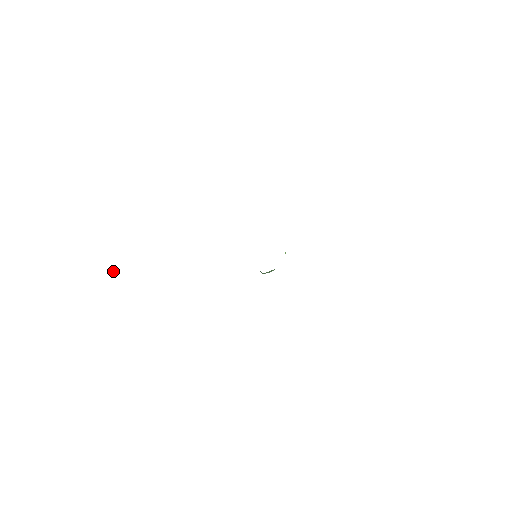
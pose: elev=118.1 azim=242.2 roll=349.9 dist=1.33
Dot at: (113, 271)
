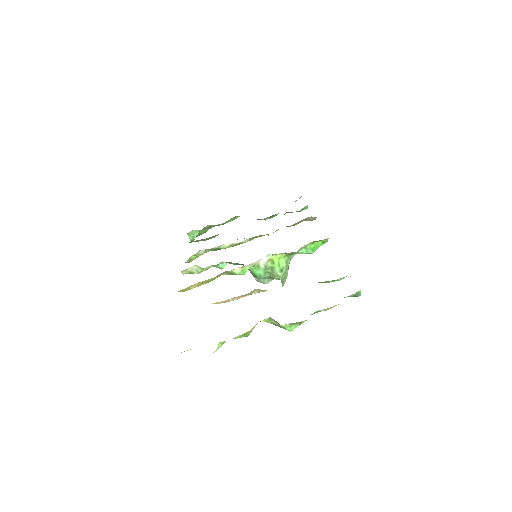
Dot at: (189, 232)
